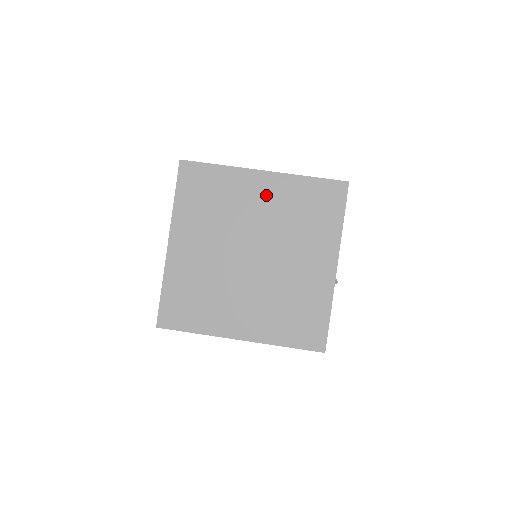
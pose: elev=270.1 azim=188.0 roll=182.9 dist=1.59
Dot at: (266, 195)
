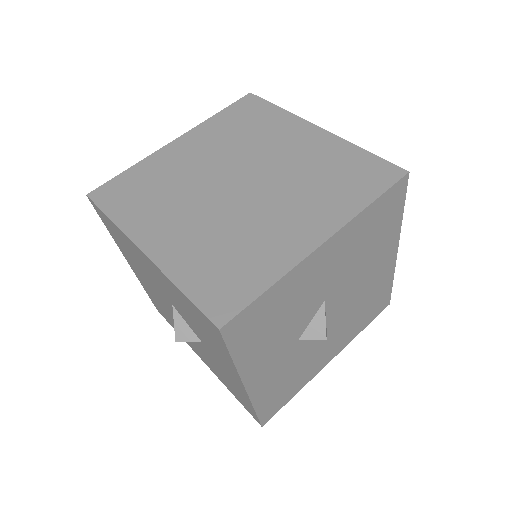
Dot at: (303, 145)
